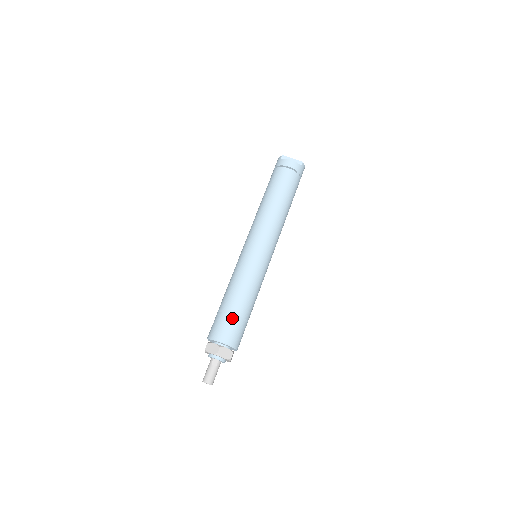
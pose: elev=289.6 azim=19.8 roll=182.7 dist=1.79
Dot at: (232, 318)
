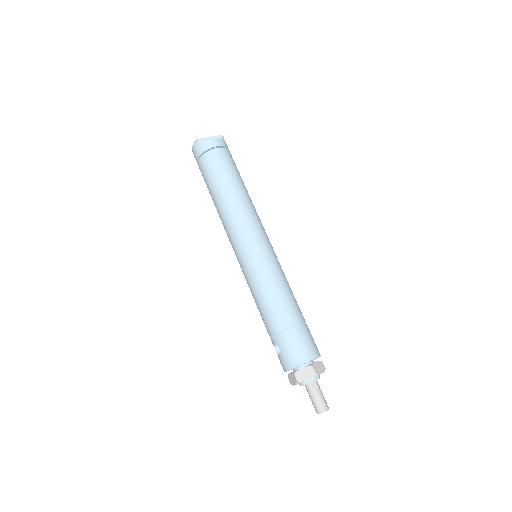
Dot at: (298, 330)
